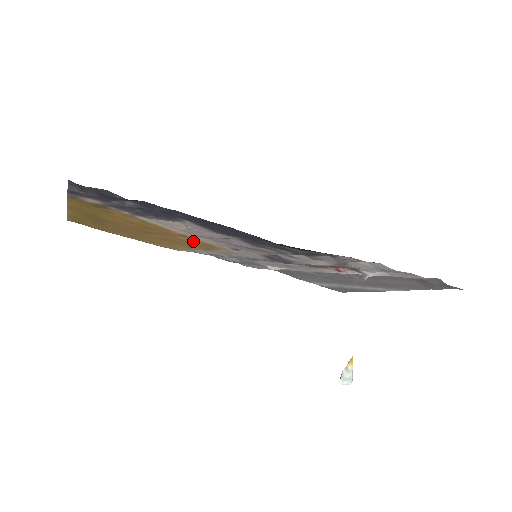
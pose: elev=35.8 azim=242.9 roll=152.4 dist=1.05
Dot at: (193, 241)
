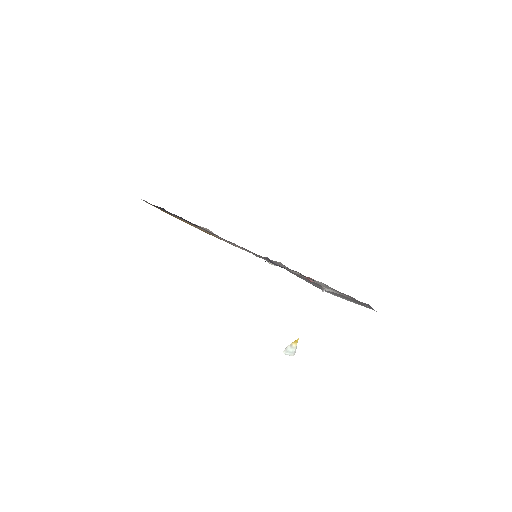
Dot at: (216, 237)
